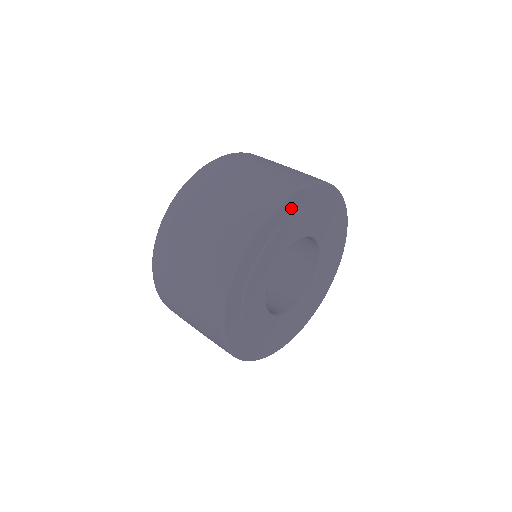
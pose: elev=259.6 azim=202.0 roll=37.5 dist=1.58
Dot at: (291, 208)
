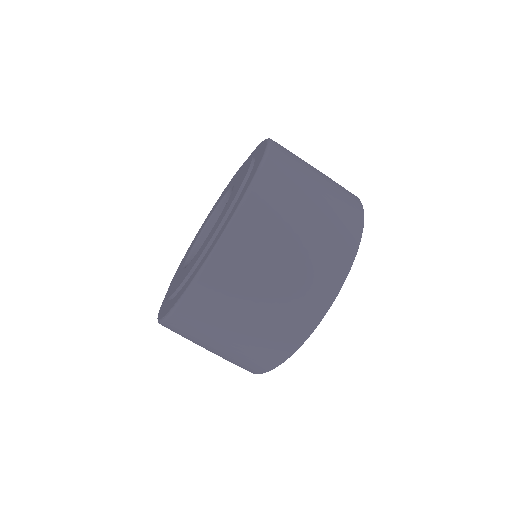
Dot at: occluded
